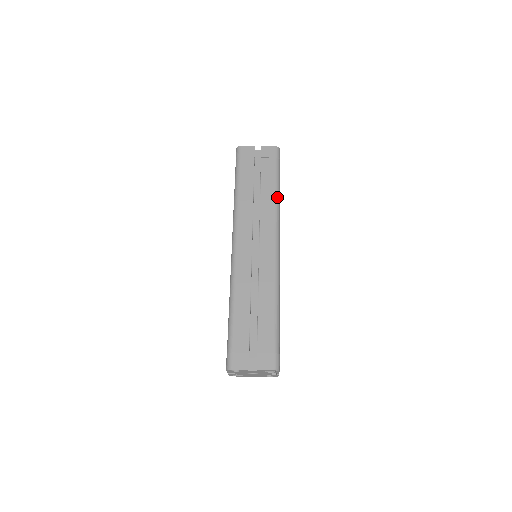
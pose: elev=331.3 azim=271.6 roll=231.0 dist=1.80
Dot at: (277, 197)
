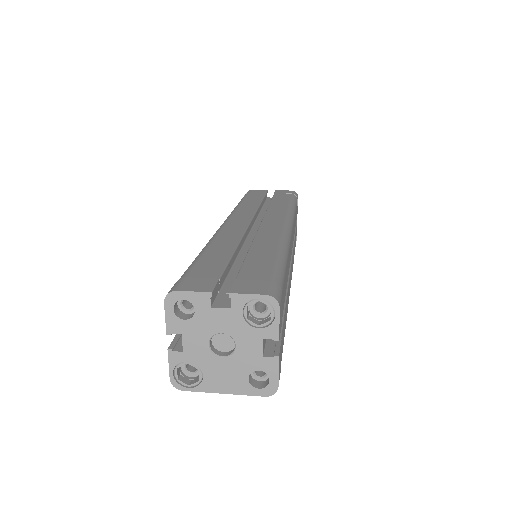
Dot at: (292, 206)
